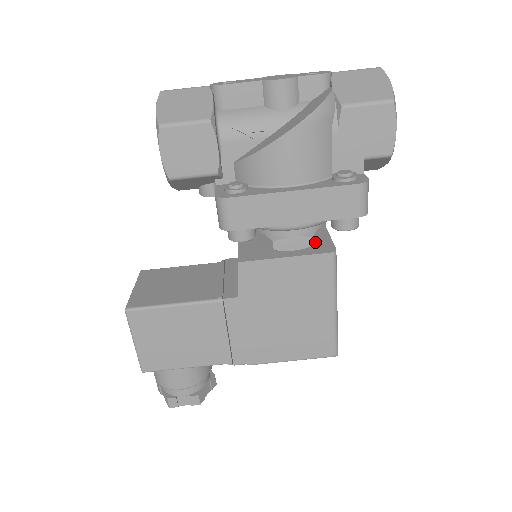
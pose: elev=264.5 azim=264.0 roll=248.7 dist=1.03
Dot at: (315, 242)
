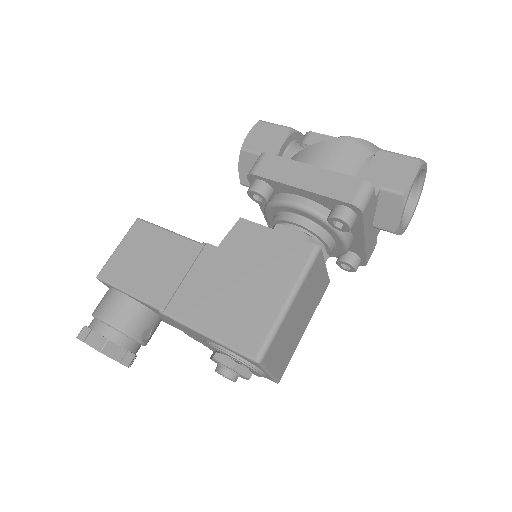
Dot at: occluded
